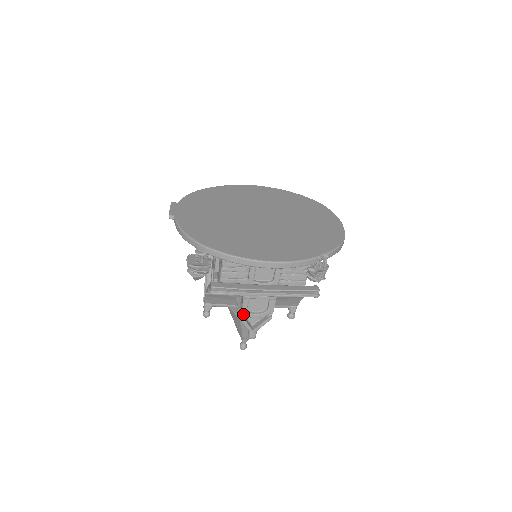
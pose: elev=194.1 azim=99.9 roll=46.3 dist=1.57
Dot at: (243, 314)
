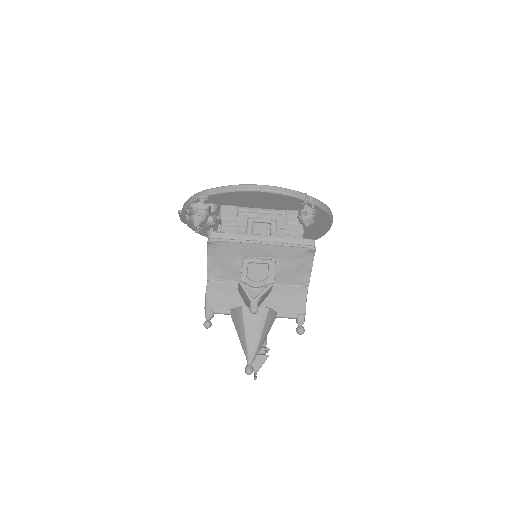
Dot at: occluded
